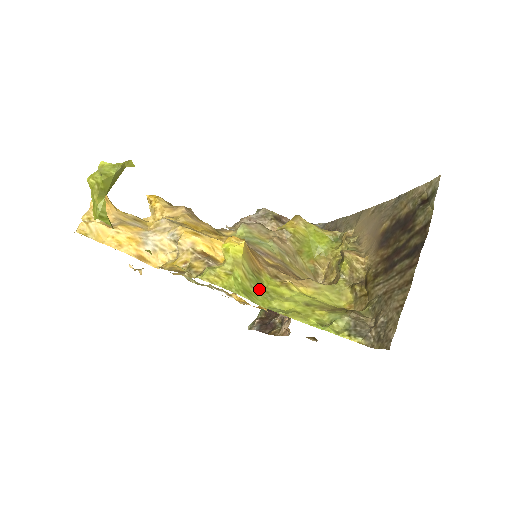
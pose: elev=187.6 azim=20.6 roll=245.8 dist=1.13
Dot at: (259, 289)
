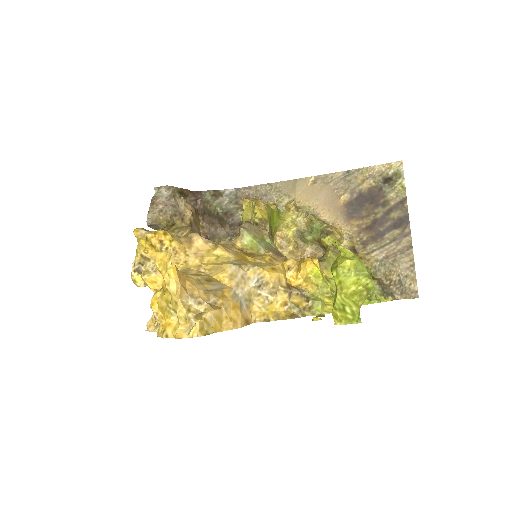
Dot at: occluded
